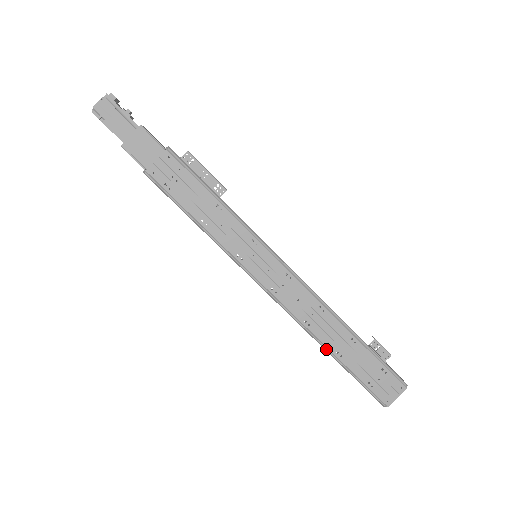
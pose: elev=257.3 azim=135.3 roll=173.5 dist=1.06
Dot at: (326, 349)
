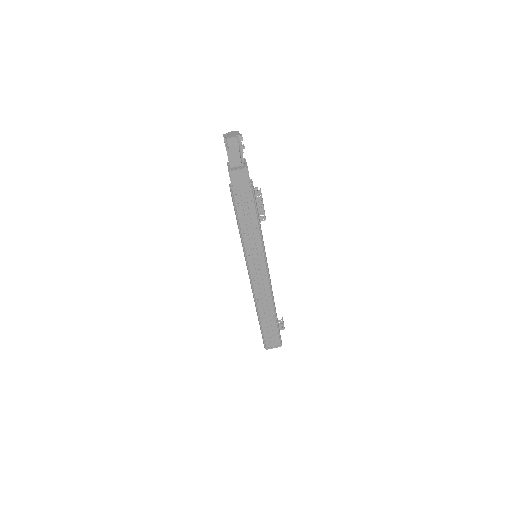
Dot at: (258, 314)
